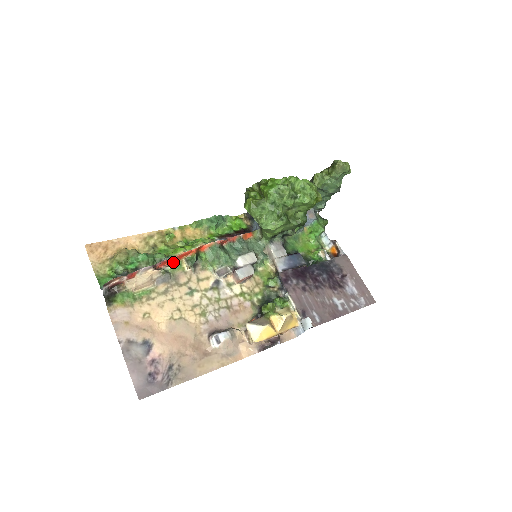
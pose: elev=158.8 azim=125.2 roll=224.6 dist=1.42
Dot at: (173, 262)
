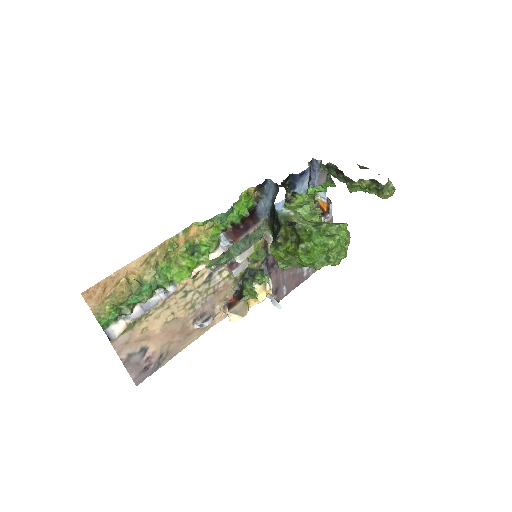
Dot at: occluded
